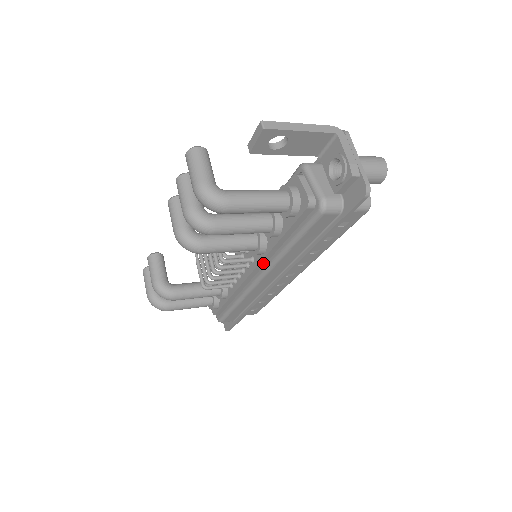
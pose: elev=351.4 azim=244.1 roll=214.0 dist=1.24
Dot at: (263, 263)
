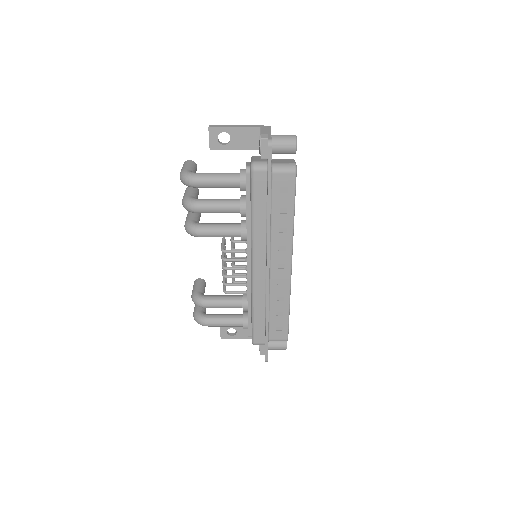
Dot at: (250, 248)
